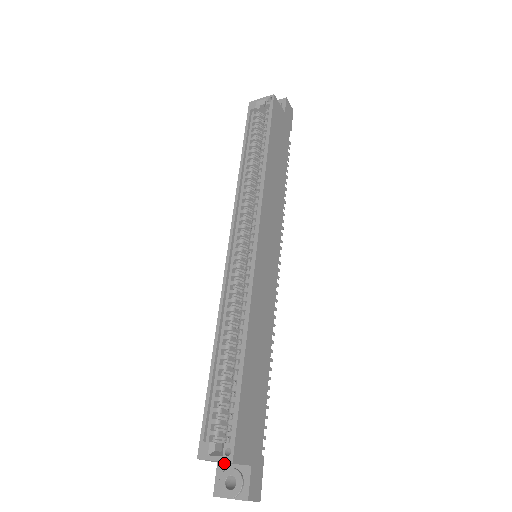
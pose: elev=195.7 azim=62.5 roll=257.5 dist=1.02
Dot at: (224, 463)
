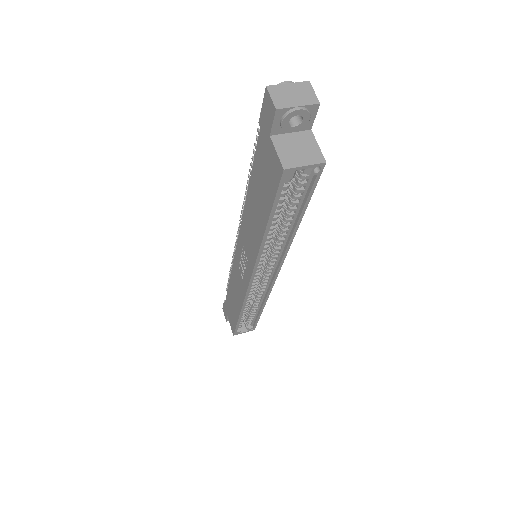
Dot at: occluded
